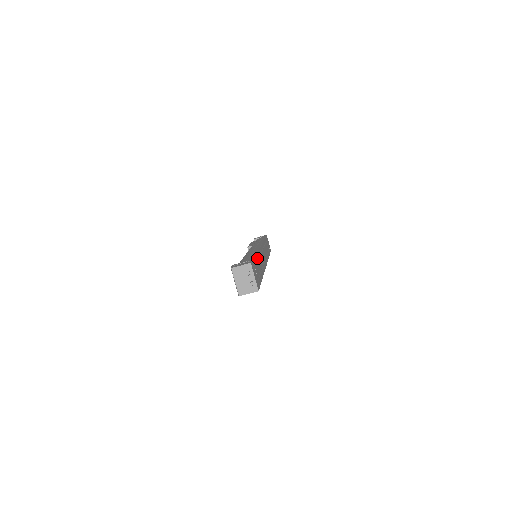
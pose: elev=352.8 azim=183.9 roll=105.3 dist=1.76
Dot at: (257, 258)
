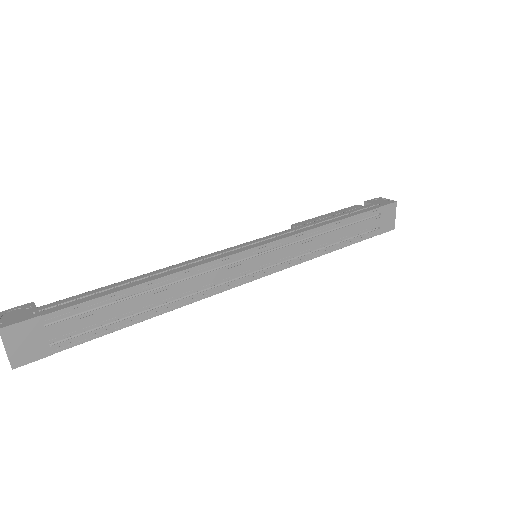
Dot at: (124, 296)
